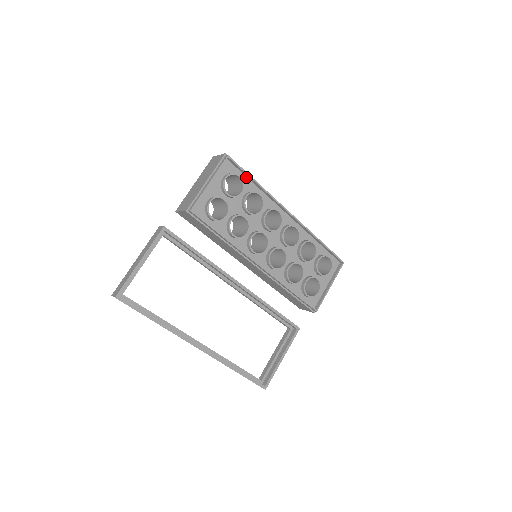
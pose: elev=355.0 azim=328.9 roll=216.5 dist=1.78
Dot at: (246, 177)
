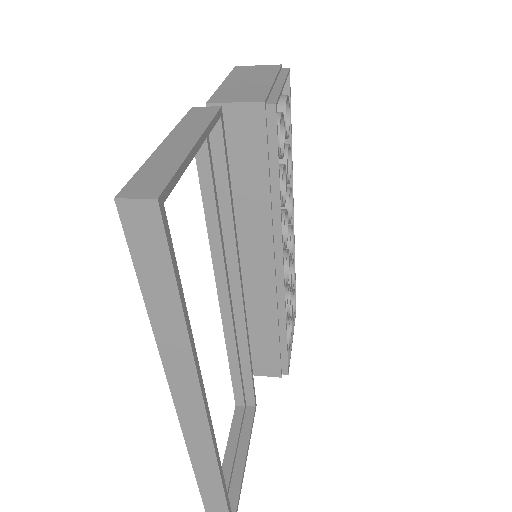
Dot at: occluded
